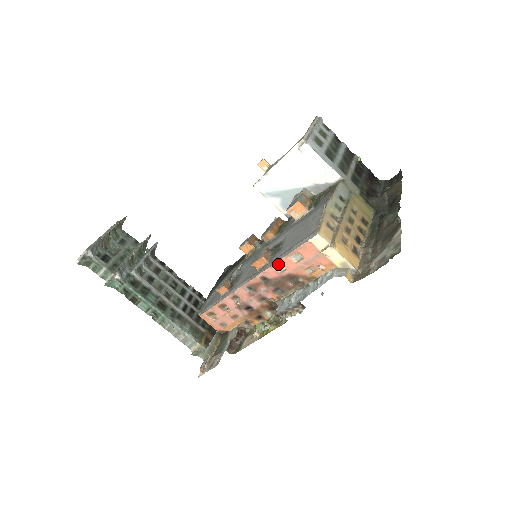
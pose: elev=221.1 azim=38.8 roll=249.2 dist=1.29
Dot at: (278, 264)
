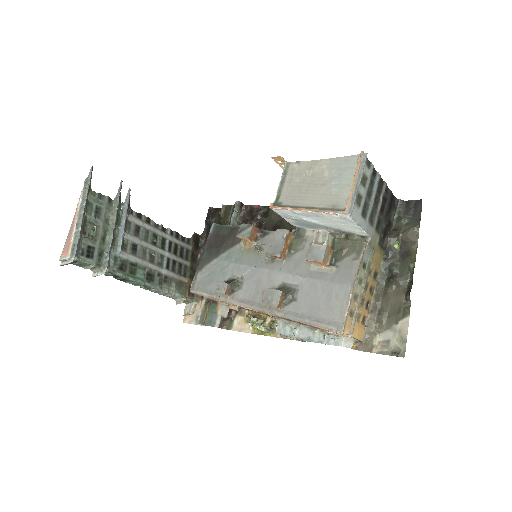
Dot at: (292, 319)
